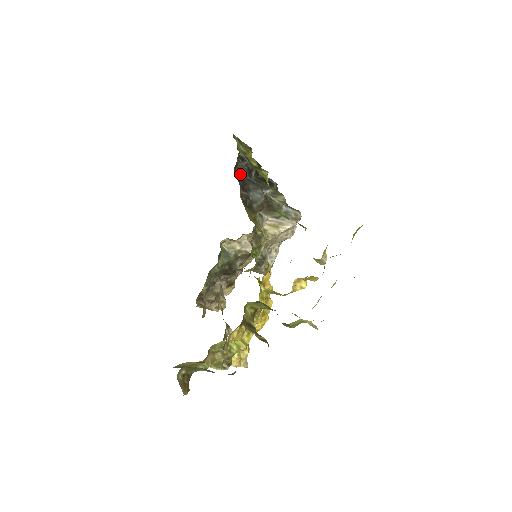
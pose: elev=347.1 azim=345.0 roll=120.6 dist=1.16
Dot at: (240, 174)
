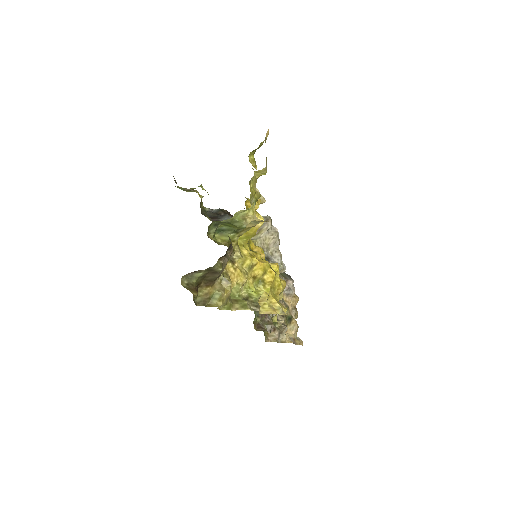
Dot at: occluded
